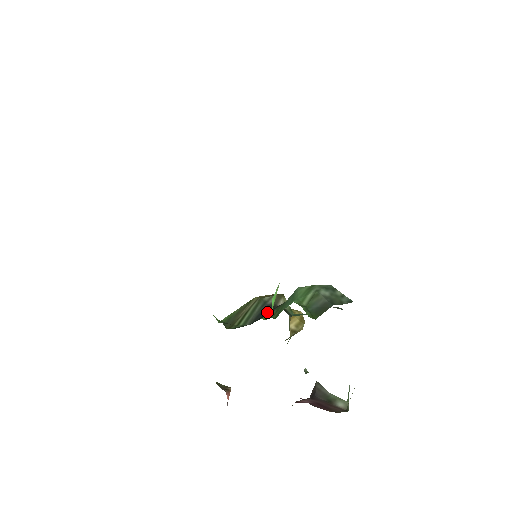
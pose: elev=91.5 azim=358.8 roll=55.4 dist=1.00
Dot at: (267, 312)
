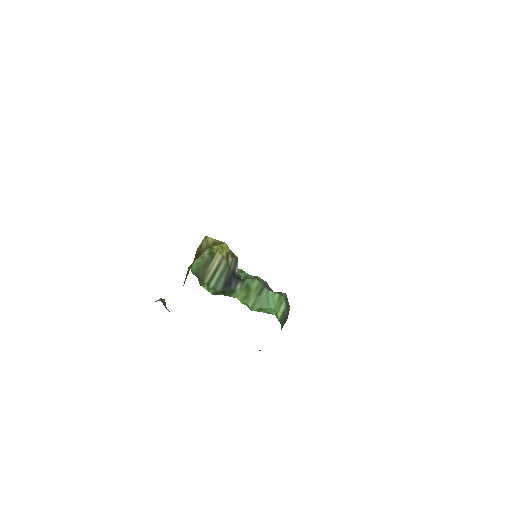
Dot at: (232, 281)
